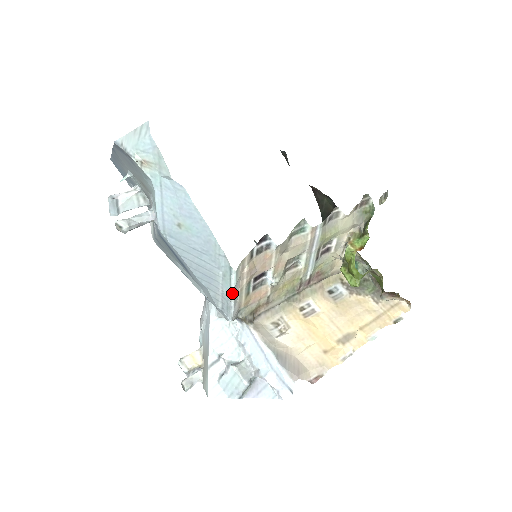
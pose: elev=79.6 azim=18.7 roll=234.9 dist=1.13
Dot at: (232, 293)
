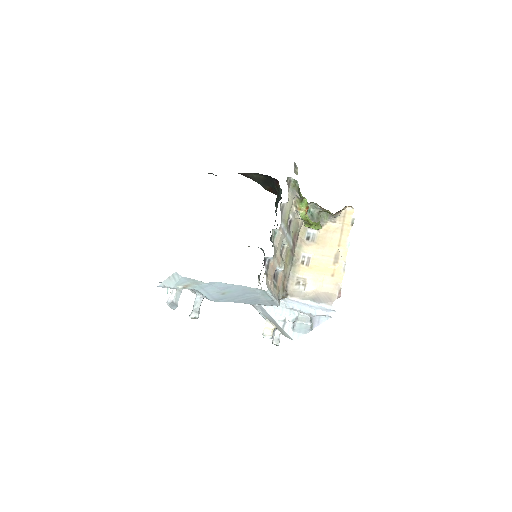
Dot at: (272, 298)
